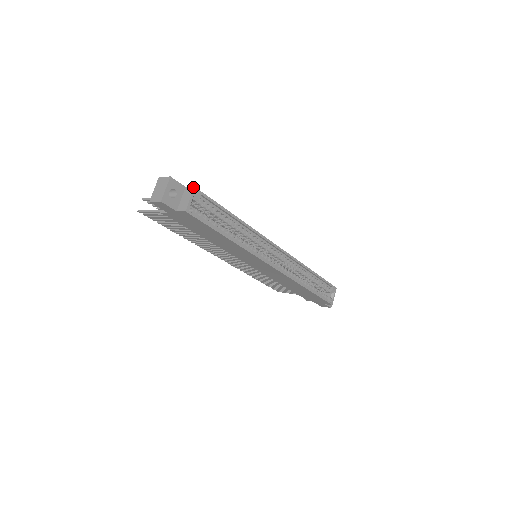
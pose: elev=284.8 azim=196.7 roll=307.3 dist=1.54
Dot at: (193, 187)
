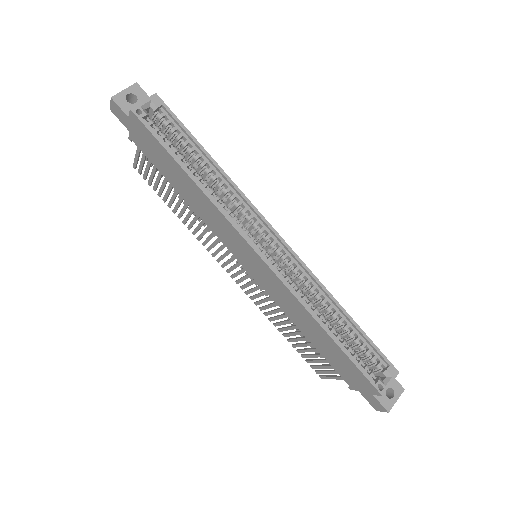
Dot at: (155, 94)
